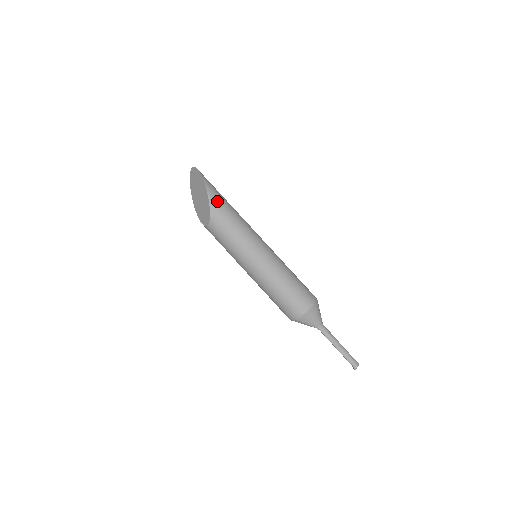
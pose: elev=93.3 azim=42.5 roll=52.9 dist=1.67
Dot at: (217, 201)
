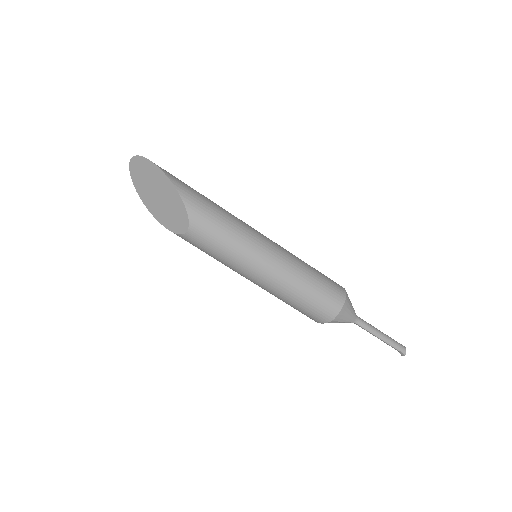
Dot at: (191, 195)
